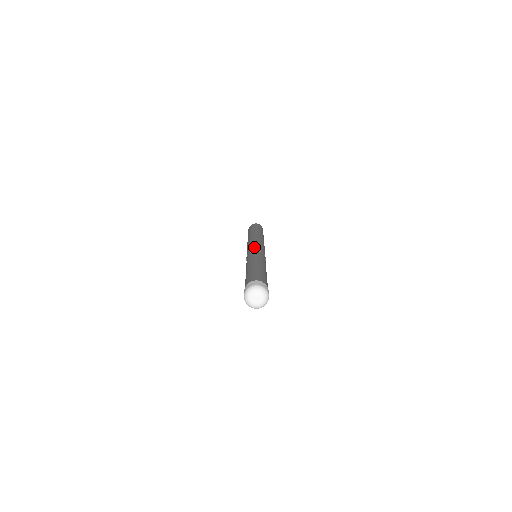
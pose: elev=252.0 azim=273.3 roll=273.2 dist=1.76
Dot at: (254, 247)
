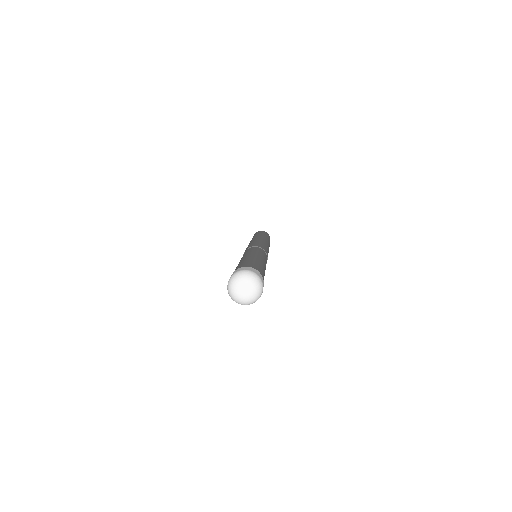
Dot at: (256, 244)
